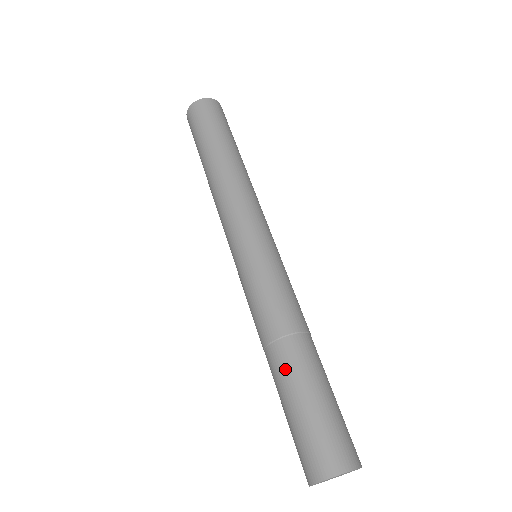
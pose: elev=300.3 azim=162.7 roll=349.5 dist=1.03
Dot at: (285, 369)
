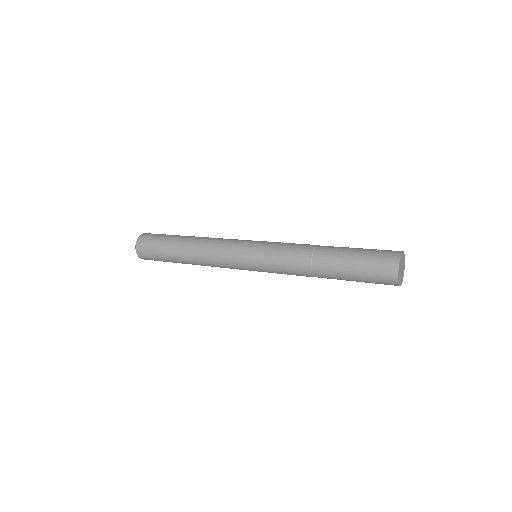
Dot at: occluded
